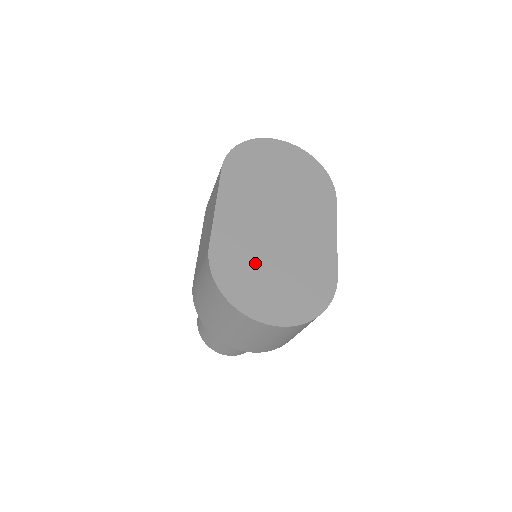
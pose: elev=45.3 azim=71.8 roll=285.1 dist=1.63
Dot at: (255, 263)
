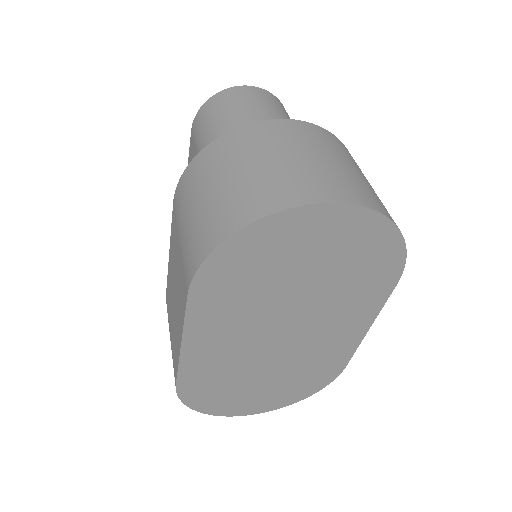
Dot at: (238, 382)
